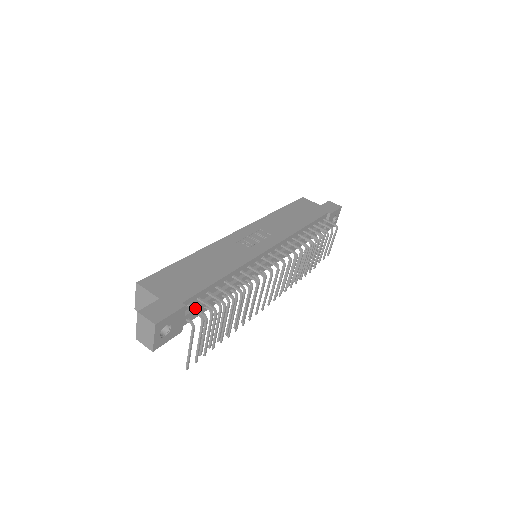
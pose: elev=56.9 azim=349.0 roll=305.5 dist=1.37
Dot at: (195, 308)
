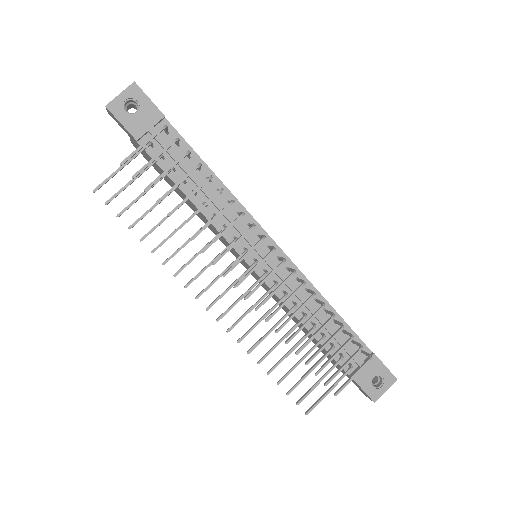
Dot at: (167, 128)
